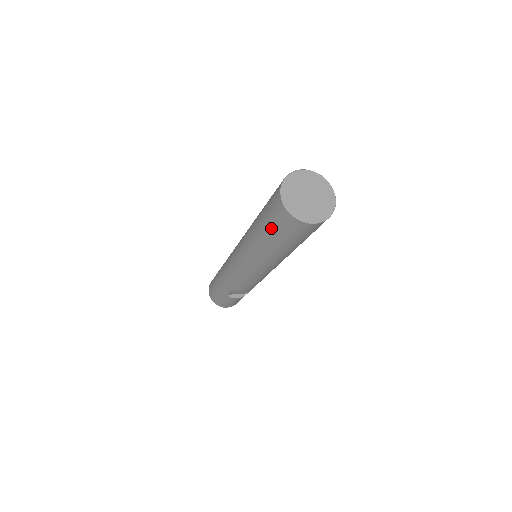
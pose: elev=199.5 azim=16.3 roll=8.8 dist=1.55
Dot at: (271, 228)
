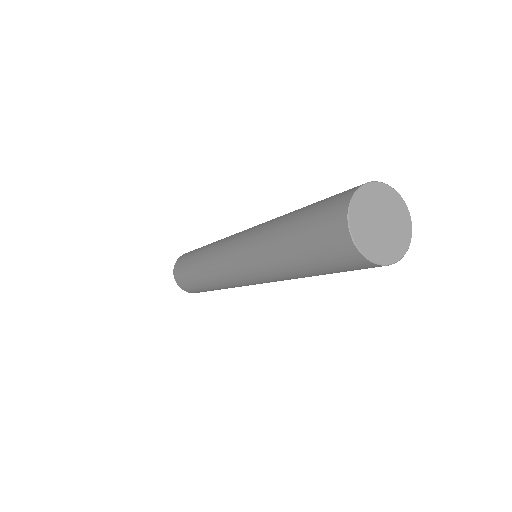
Dot at: (333, 271)
